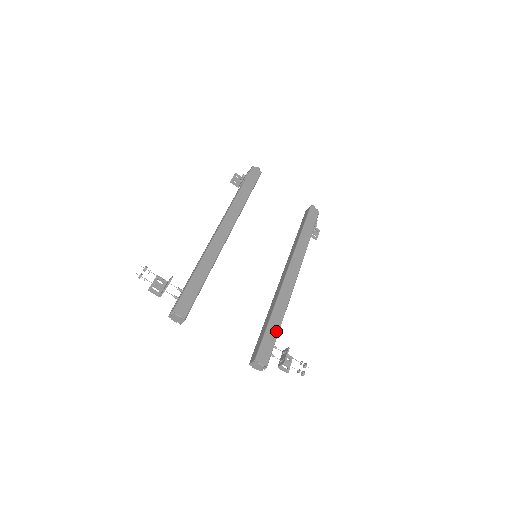
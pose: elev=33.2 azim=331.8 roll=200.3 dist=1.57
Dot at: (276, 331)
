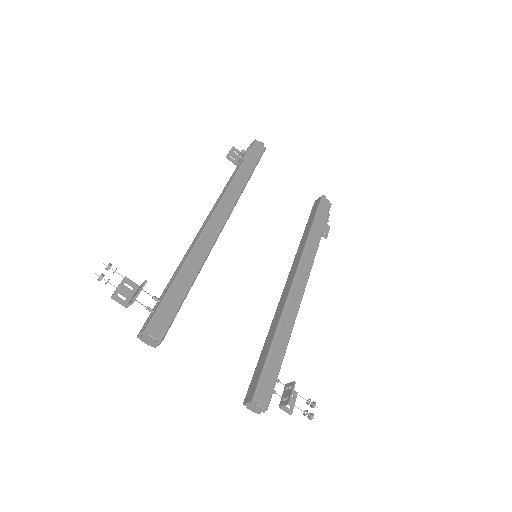
Dot at: (280, 359)
